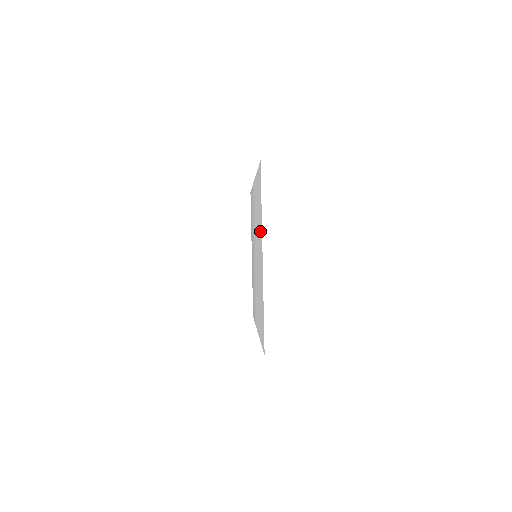
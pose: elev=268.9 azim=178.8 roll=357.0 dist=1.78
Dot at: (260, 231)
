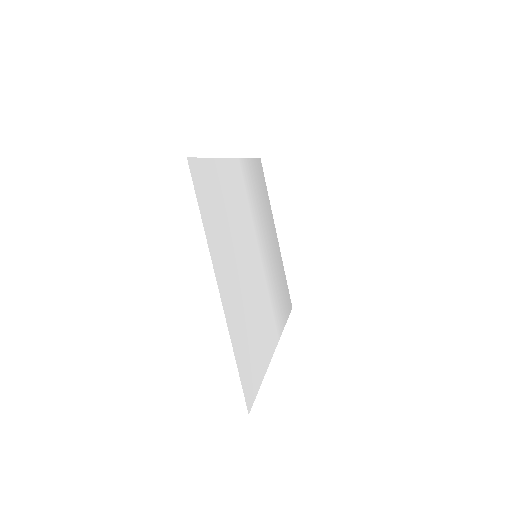
Dot at: (220, 249)
